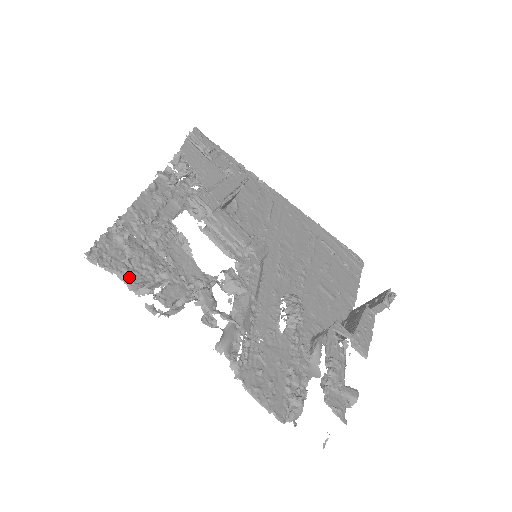
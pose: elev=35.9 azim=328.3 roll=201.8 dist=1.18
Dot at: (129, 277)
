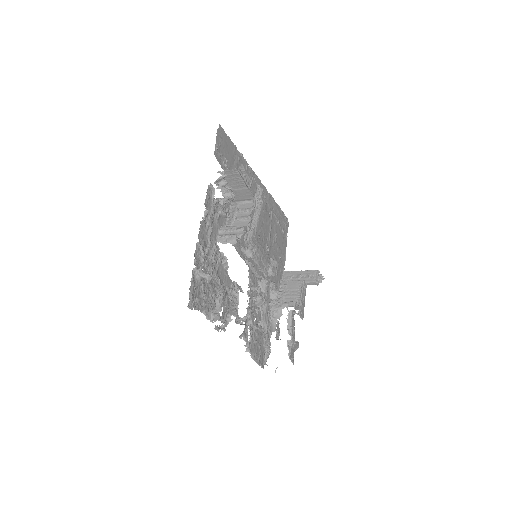
Dot at: (206, 309)
